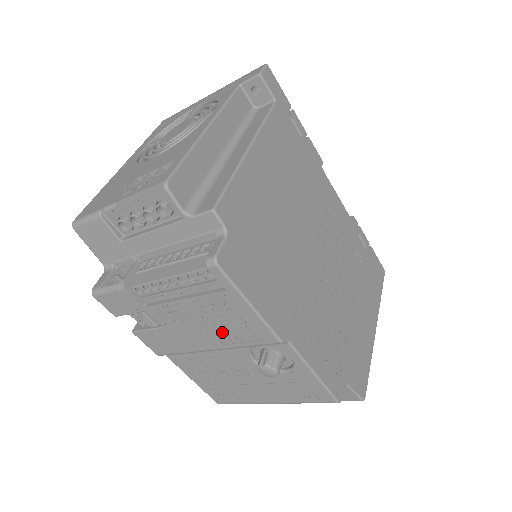
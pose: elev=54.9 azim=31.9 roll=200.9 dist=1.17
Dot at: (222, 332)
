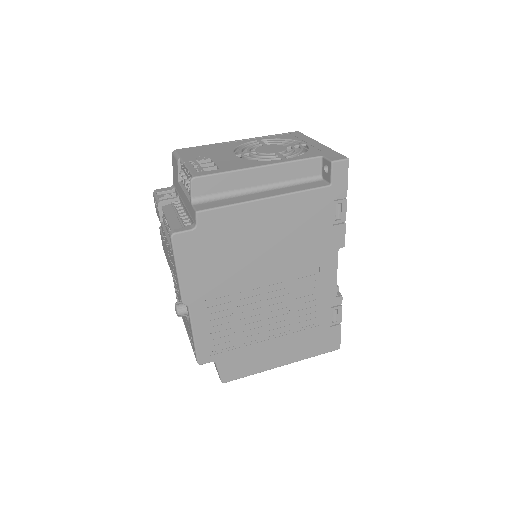
Dot at: occluded
